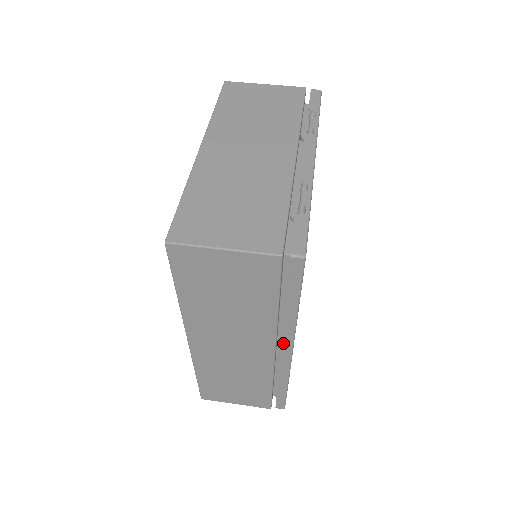
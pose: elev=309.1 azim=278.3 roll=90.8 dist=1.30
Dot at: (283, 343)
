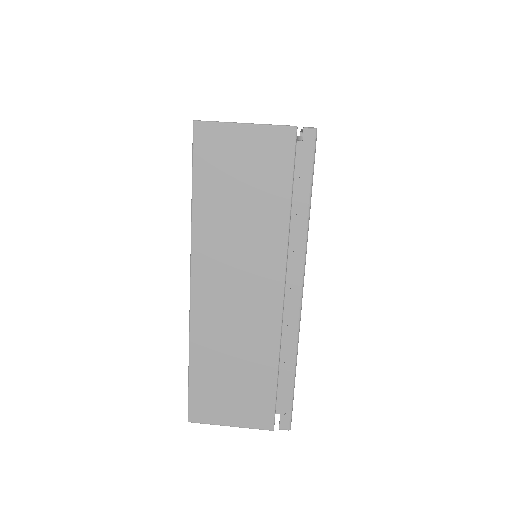
Dot at: (293, 275)
